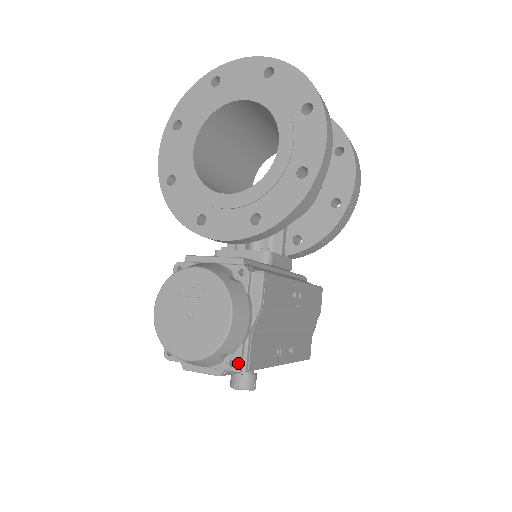
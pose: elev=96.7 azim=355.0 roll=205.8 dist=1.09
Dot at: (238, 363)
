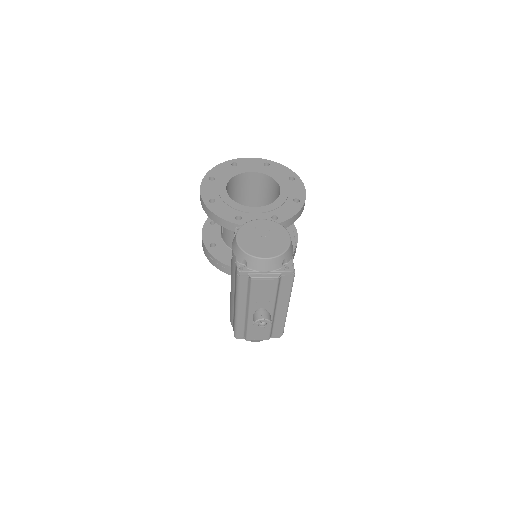
Dot at: (291, 267)
